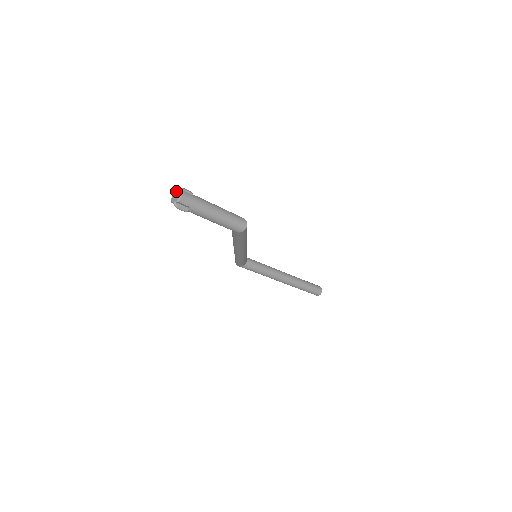
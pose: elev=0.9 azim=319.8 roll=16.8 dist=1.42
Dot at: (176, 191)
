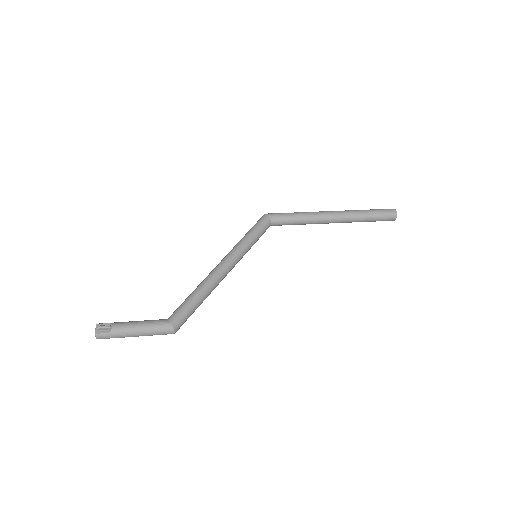
Dot at: (95, 329)
